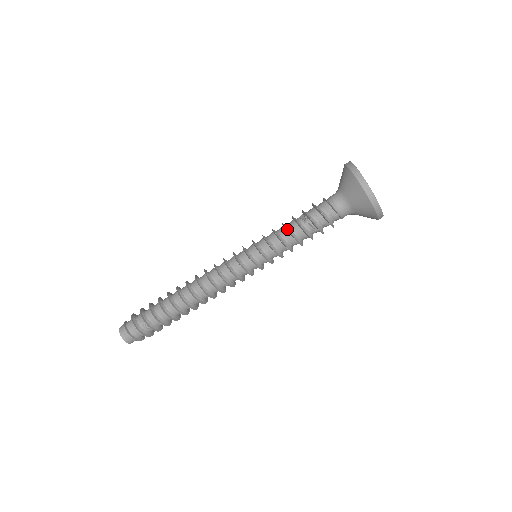
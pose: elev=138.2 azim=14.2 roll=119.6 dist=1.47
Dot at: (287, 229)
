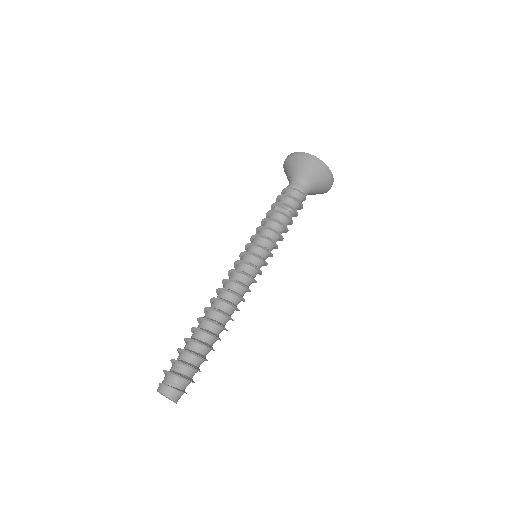
Dot at: (281, 222)
